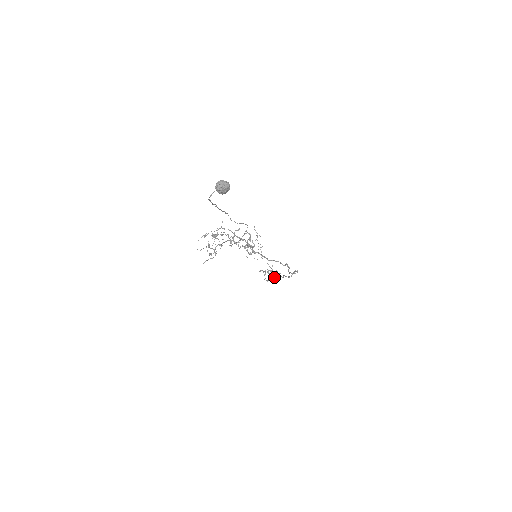
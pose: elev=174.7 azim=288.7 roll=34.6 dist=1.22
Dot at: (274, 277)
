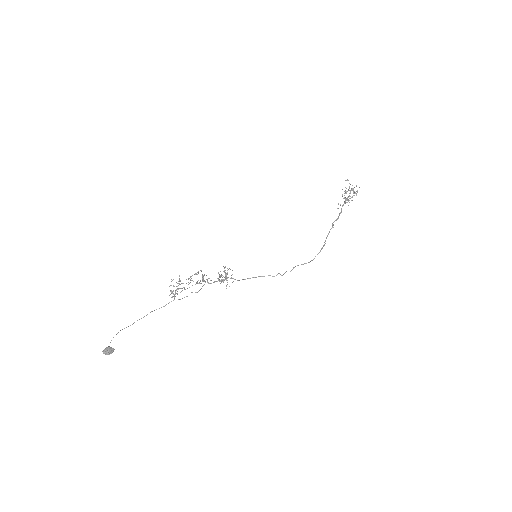
Dot at: occluded
